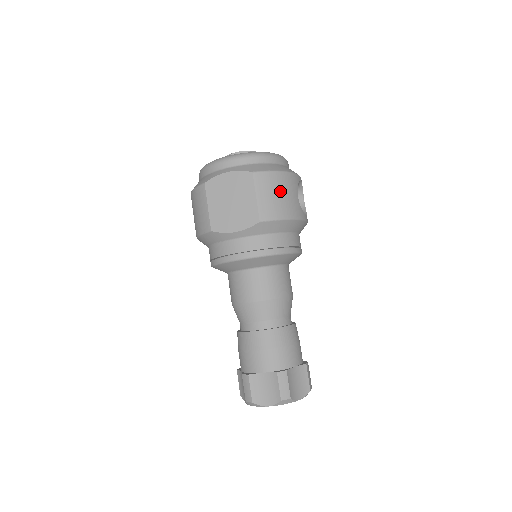
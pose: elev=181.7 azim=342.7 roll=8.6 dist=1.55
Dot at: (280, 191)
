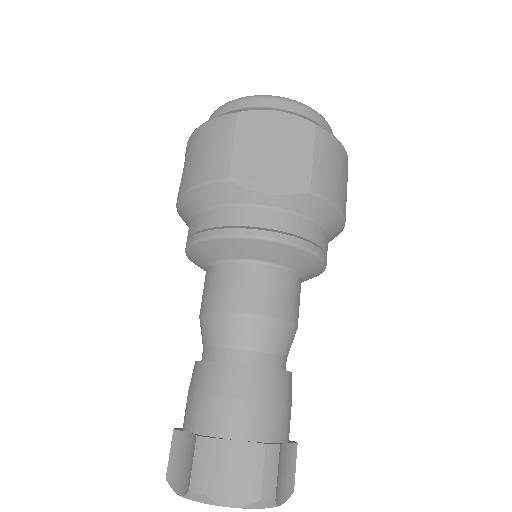
Dot at: (339, 168)
